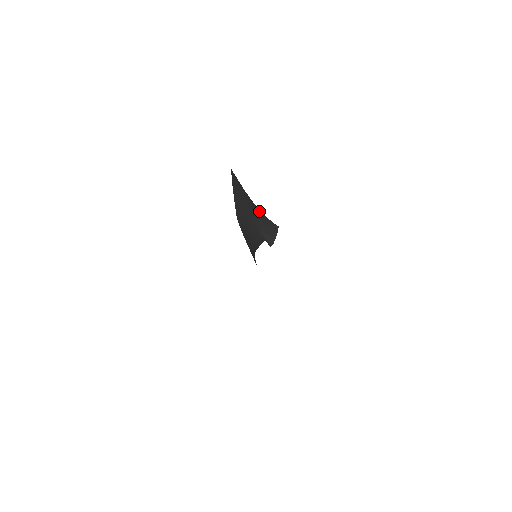
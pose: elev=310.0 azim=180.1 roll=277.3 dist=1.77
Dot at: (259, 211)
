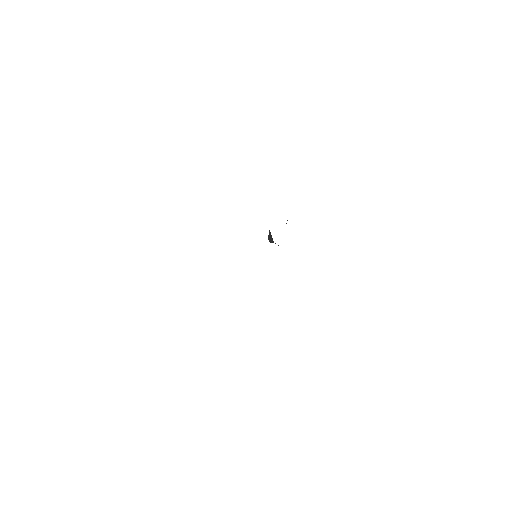
Dot at: occluded
